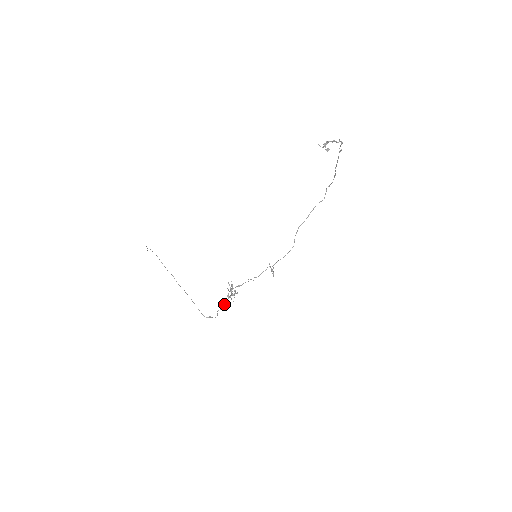
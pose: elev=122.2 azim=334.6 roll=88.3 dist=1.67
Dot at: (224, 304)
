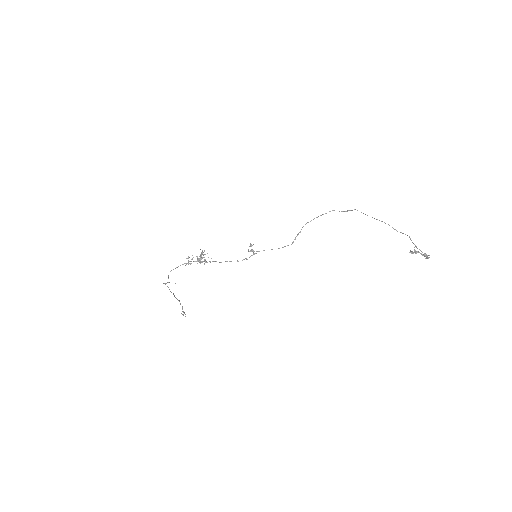
Dot at: (183, 264)
